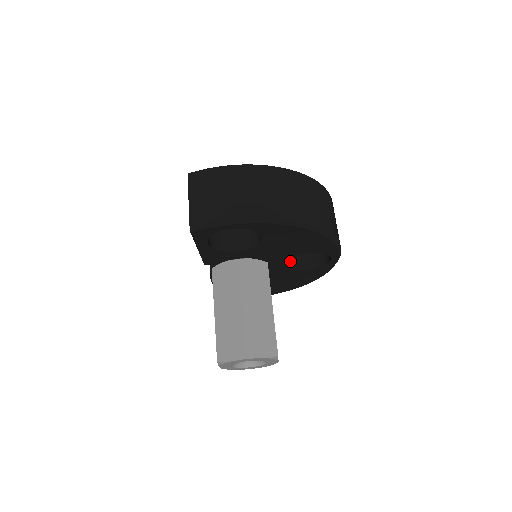
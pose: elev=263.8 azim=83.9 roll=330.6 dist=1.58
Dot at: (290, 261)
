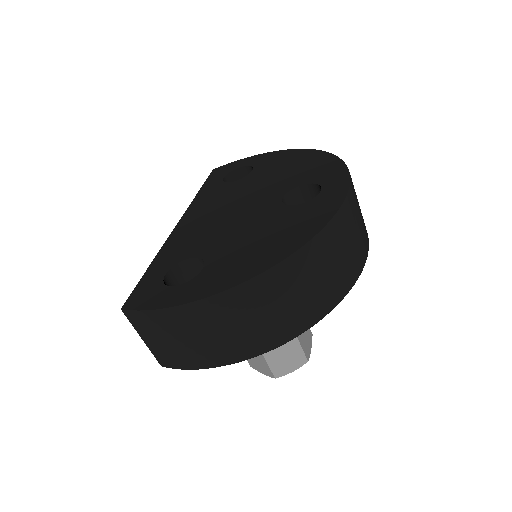
Dot at: occluded
